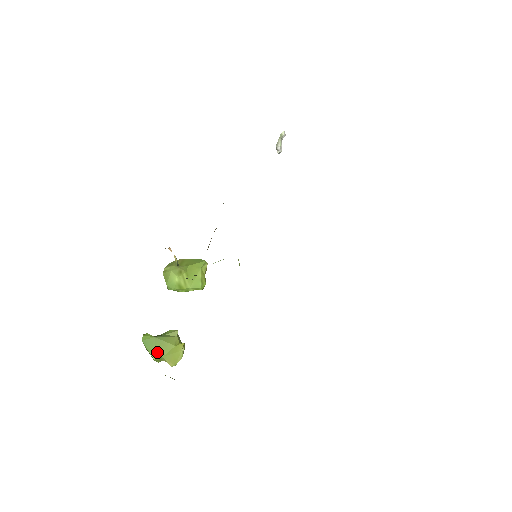
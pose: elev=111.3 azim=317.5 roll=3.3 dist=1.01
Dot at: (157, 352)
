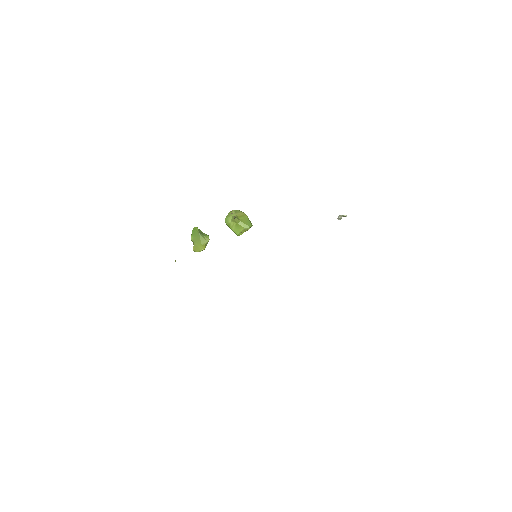
Dot at: (194, 238)
